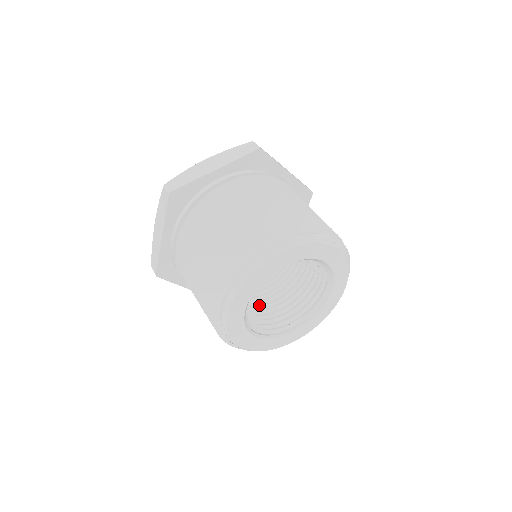
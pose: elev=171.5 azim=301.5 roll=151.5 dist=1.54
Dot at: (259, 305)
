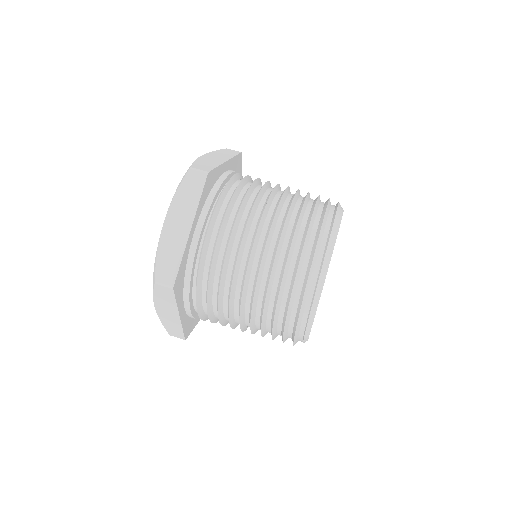
Dot at: occluded
